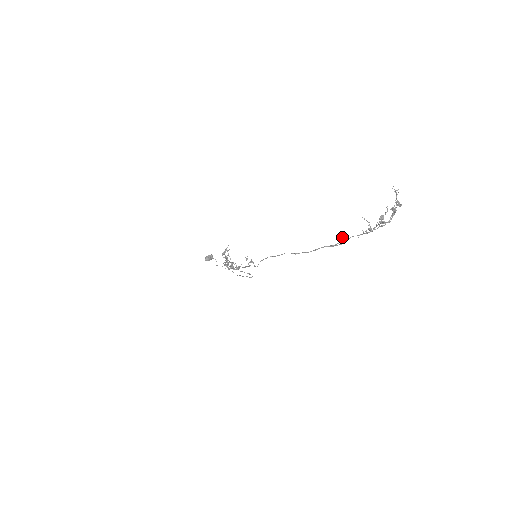
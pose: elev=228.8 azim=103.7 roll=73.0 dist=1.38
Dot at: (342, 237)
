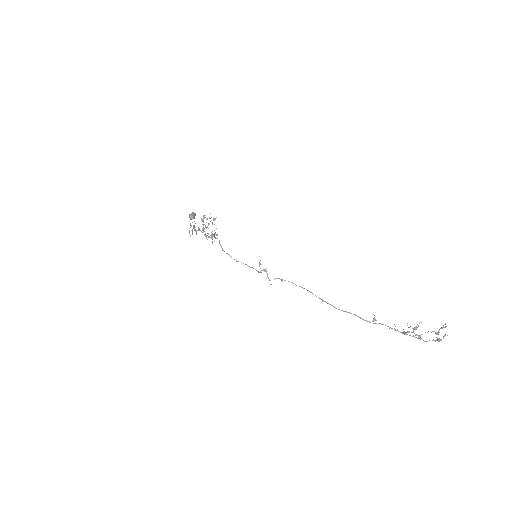
Dot at: (376, 320)
